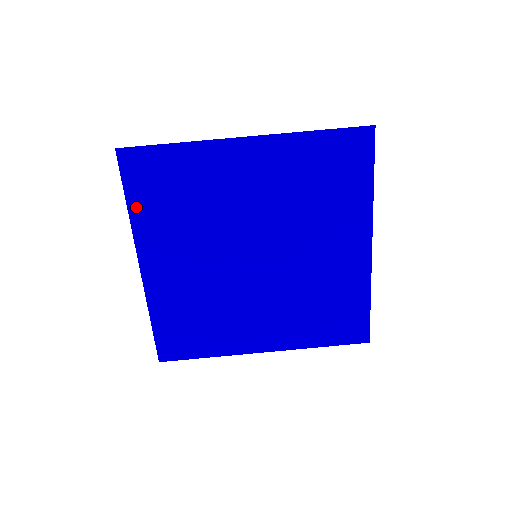
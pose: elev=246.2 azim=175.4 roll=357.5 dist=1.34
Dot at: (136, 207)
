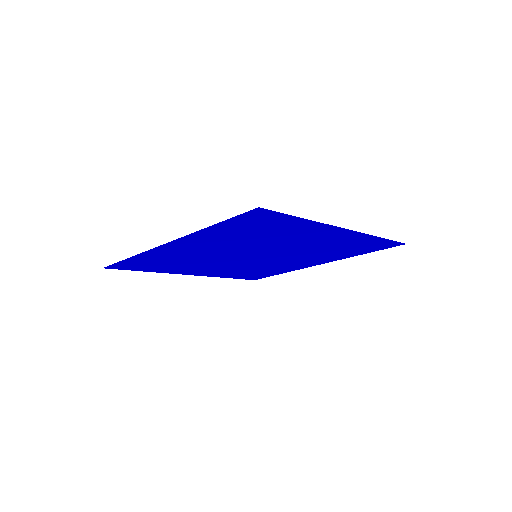
Dot at: (151, 270)
